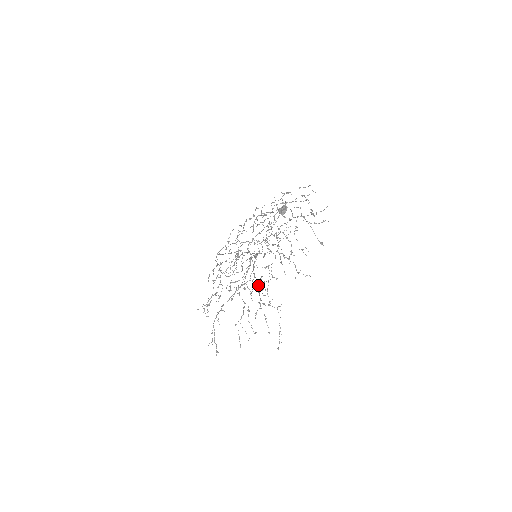
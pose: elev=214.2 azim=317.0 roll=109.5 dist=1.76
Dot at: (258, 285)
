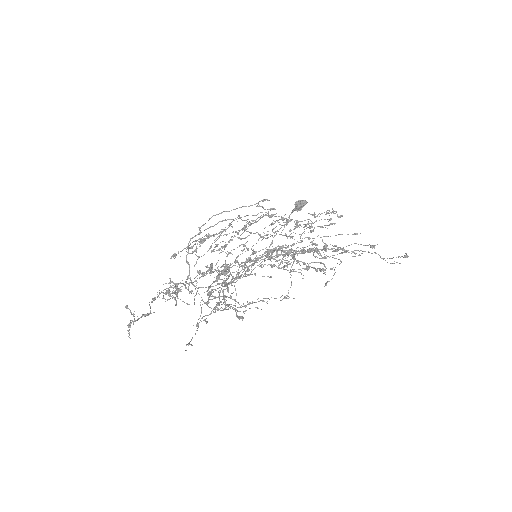
Dot at: occluded
